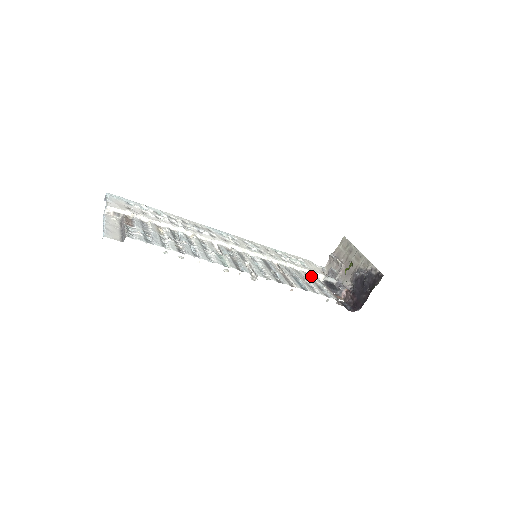
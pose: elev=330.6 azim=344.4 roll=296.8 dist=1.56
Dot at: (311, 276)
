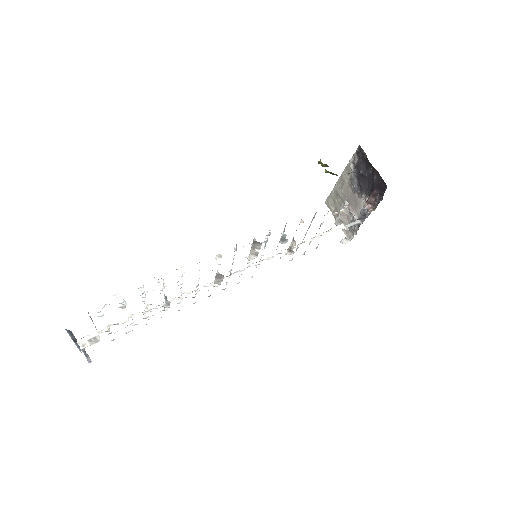
Dot at: occluded
